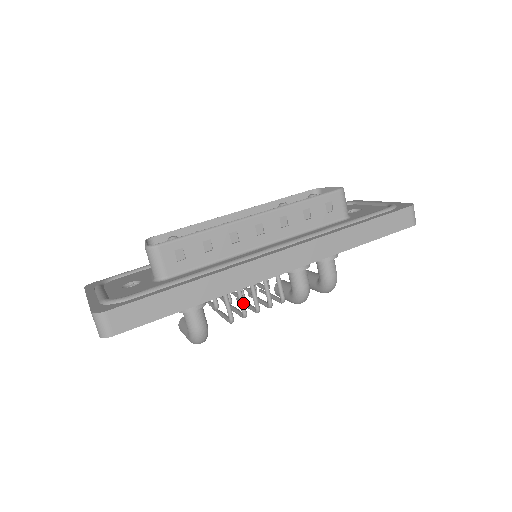
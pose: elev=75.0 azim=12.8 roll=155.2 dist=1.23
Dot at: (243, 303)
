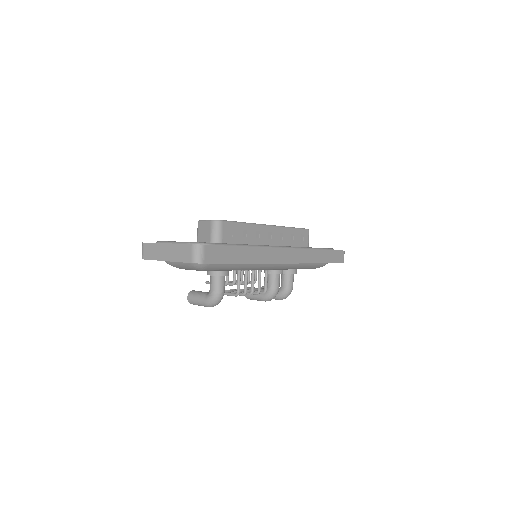
Dot at: (247, 283)
